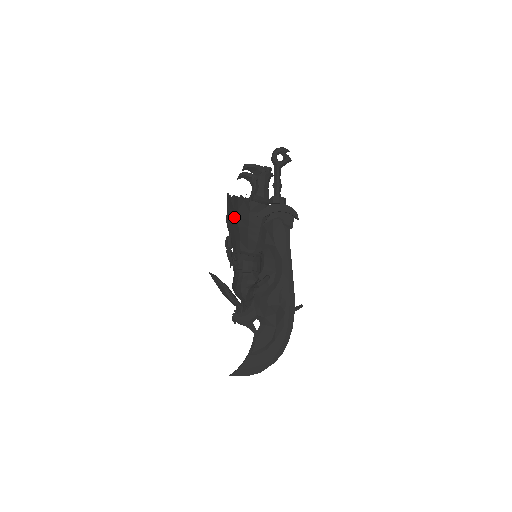
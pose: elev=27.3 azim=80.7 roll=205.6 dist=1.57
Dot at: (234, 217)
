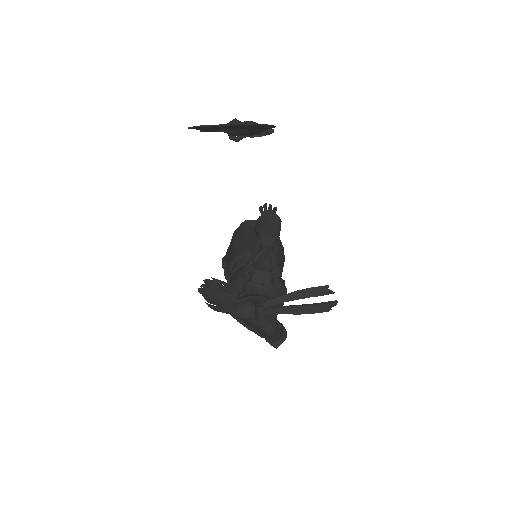
Dot at: (230, 251)
